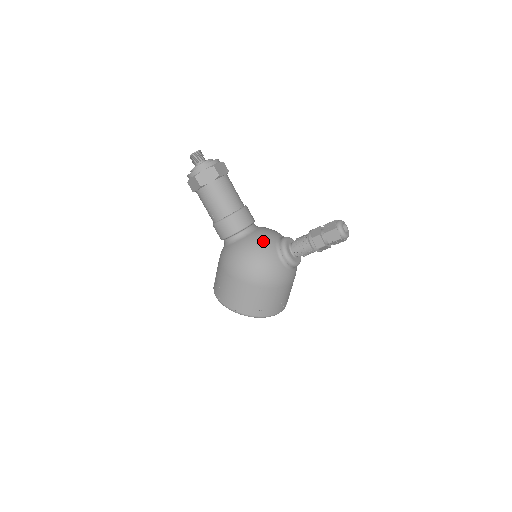
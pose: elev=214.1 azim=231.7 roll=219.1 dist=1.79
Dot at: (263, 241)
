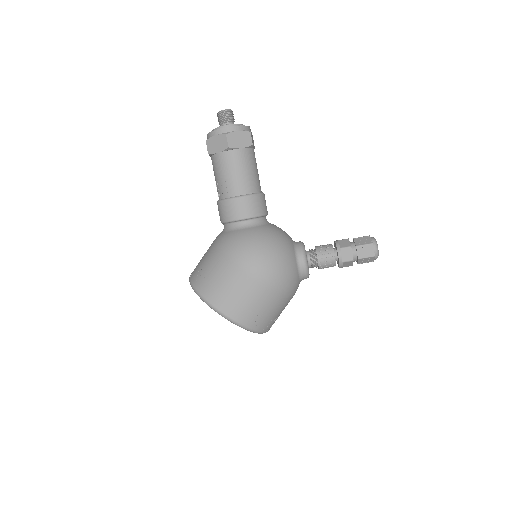
Dot at: (282, 236)
